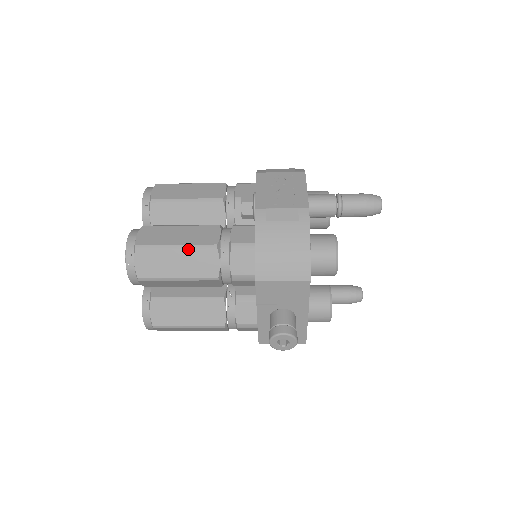
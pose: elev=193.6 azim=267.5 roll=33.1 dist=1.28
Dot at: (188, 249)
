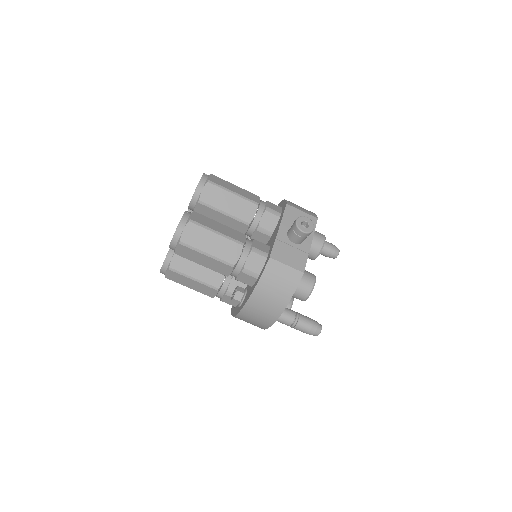
Dot at: (243, 189)
